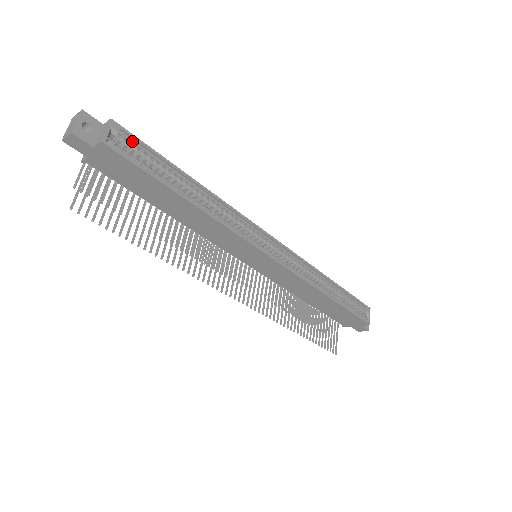
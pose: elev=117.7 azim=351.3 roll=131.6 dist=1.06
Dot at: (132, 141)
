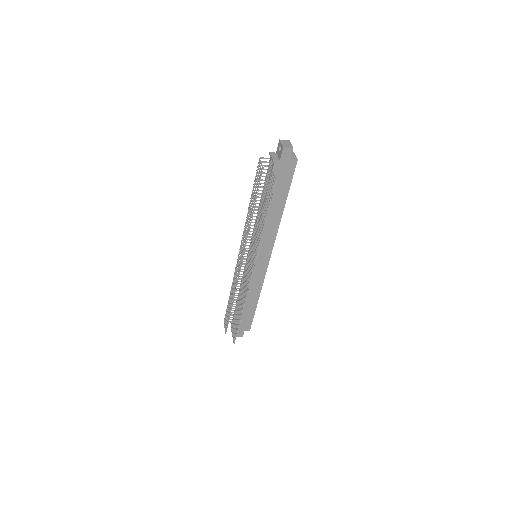
Dot at: occluded
